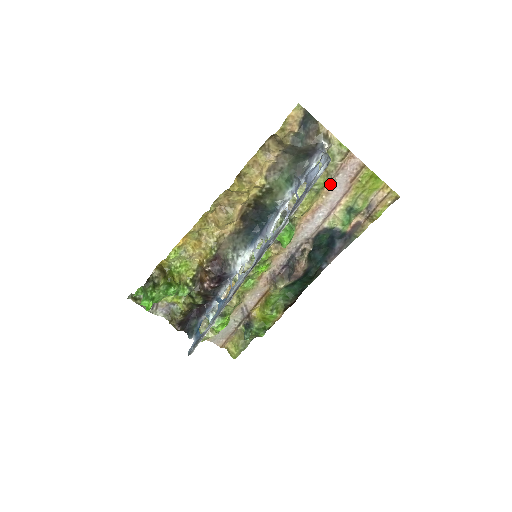
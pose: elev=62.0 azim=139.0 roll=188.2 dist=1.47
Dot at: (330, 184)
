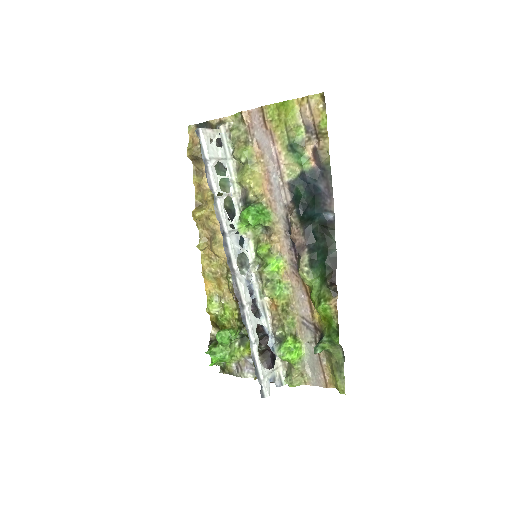
Dot at: (257, 147)
